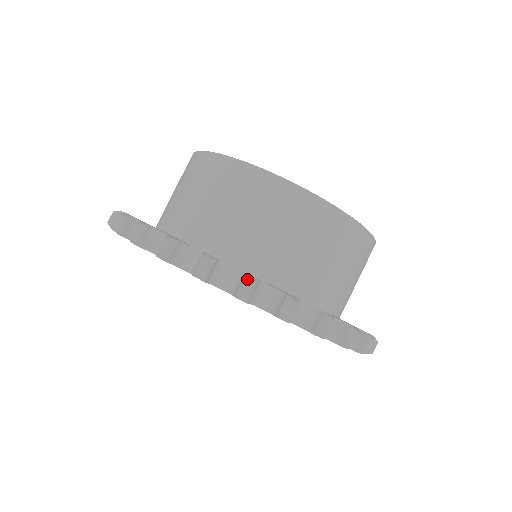
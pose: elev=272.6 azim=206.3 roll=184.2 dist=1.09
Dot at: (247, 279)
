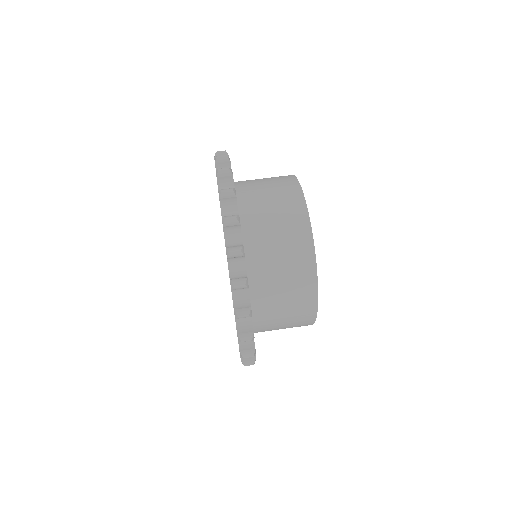
Dot at: (232, 188)
